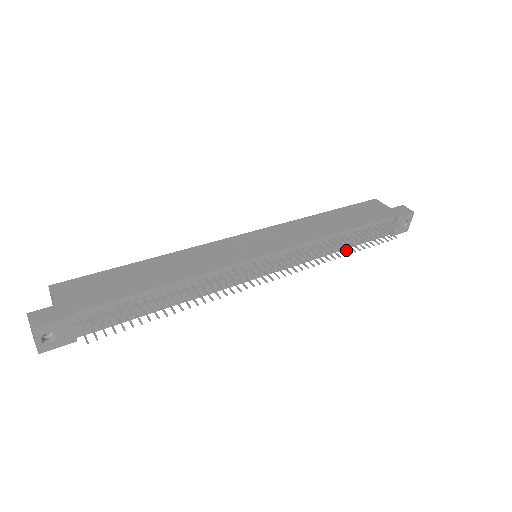
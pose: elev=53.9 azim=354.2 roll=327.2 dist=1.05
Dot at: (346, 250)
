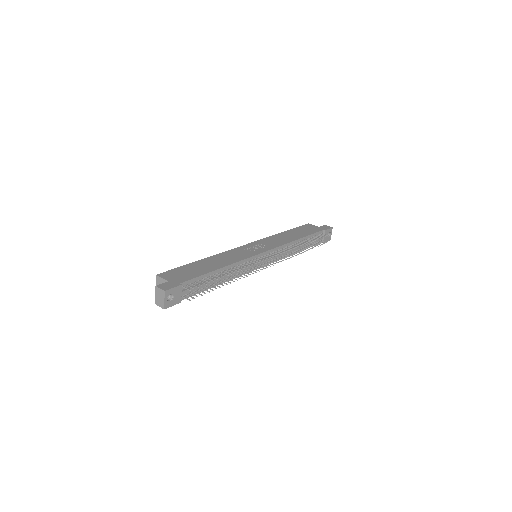
Dot at: (302, 250)
